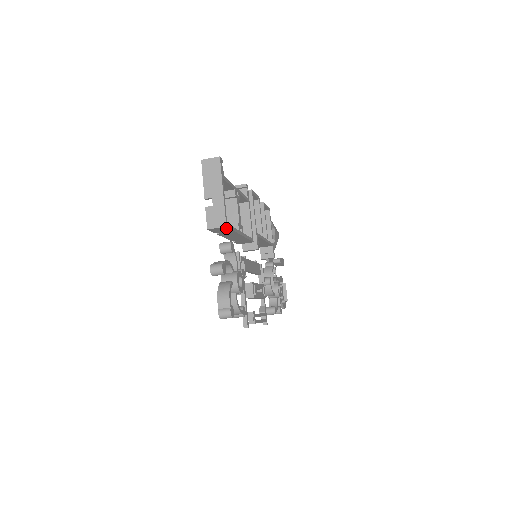
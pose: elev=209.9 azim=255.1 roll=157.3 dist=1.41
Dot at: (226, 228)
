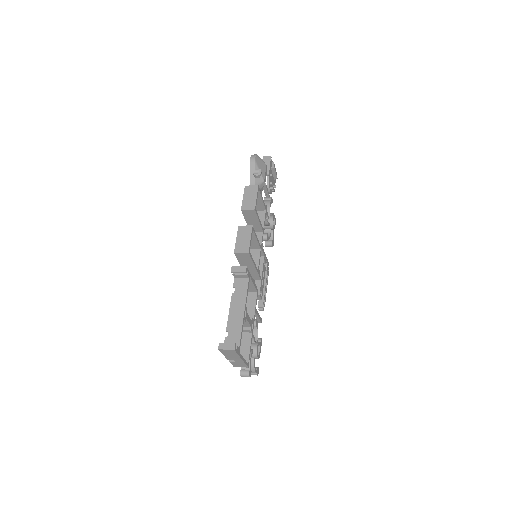
Dot at: (247, 361)
